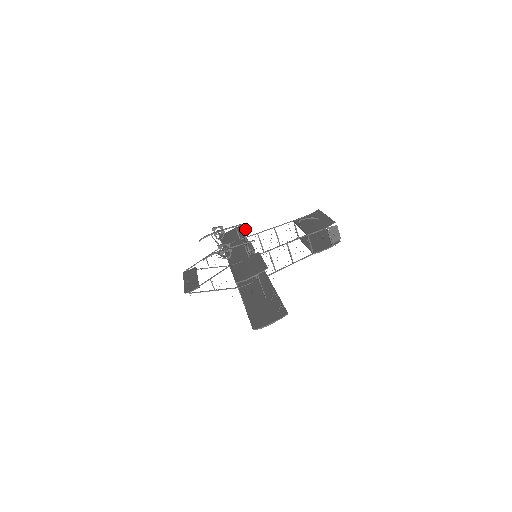
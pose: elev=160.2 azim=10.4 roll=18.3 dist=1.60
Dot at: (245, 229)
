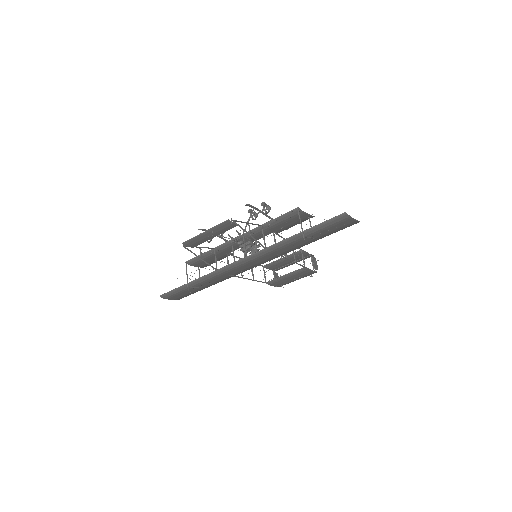
Dot at: (220, 259)
